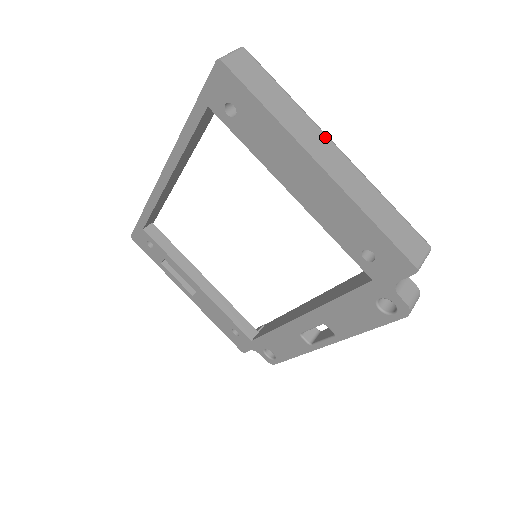
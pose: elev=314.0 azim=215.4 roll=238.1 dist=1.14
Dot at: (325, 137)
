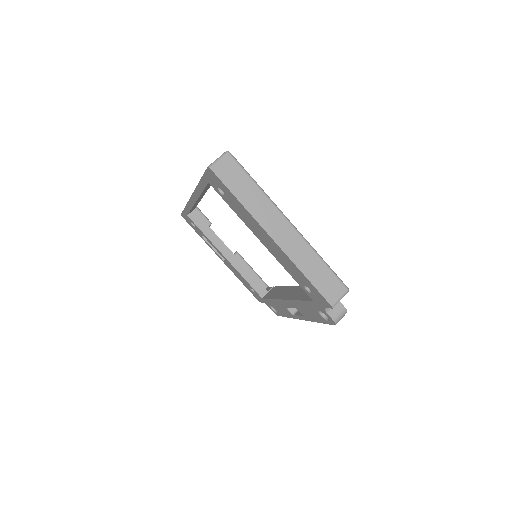
Dot at: (280, 215)
